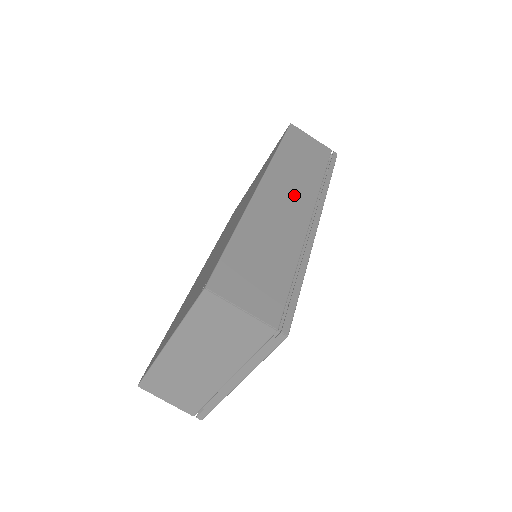
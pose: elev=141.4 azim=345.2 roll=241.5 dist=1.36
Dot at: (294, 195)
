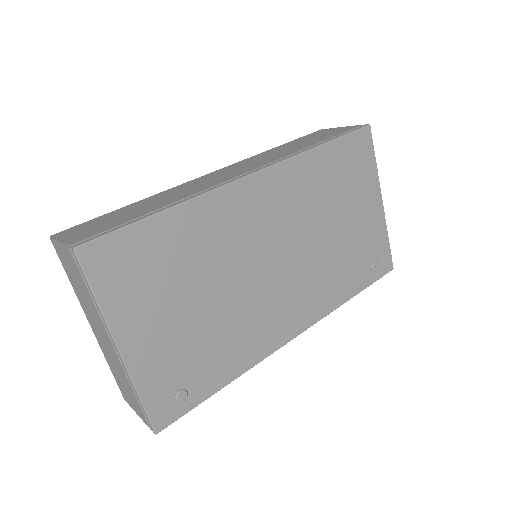
Dot at: (243, 168)
